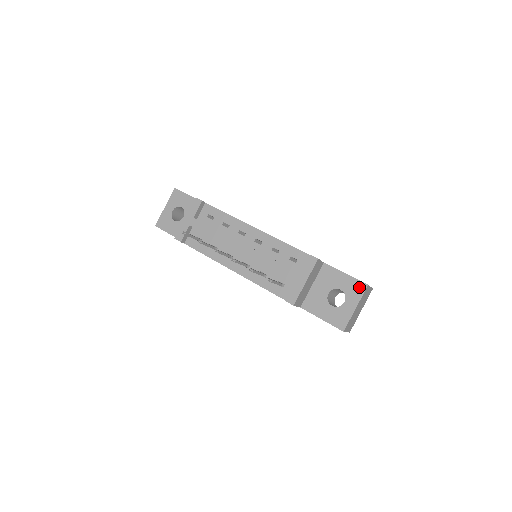
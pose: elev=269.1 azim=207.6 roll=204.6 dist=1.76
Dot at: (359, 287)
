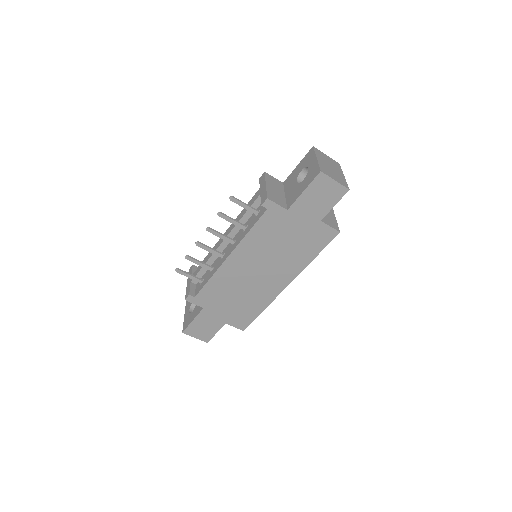
Dot at: (309, 154)
